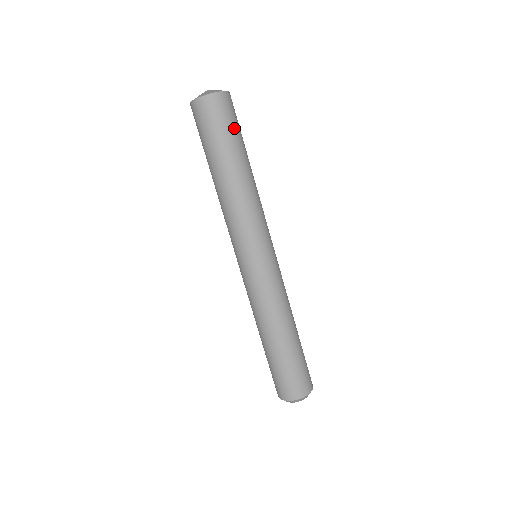
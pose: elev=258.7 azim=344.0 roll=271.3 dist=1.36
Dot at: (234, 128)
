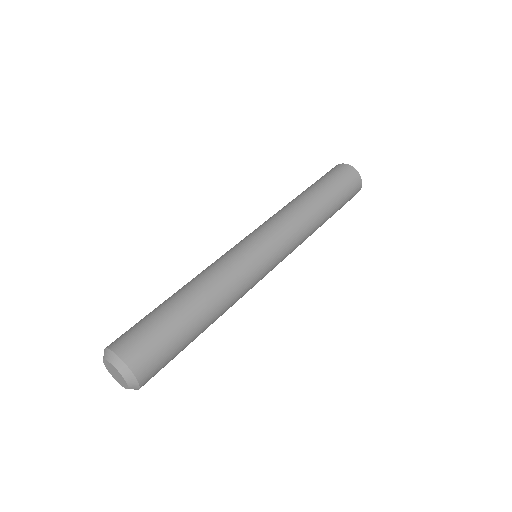
Dot at: (341, 186)
